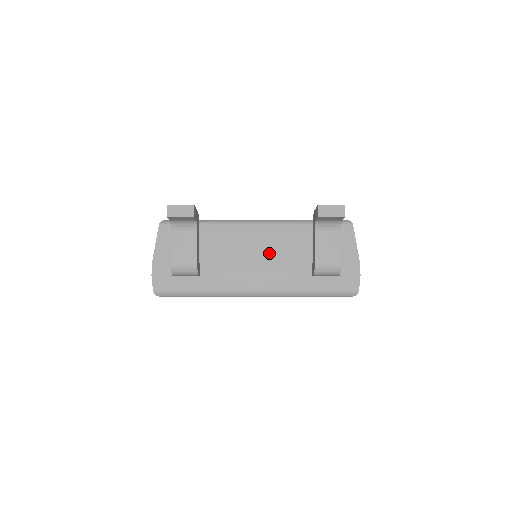
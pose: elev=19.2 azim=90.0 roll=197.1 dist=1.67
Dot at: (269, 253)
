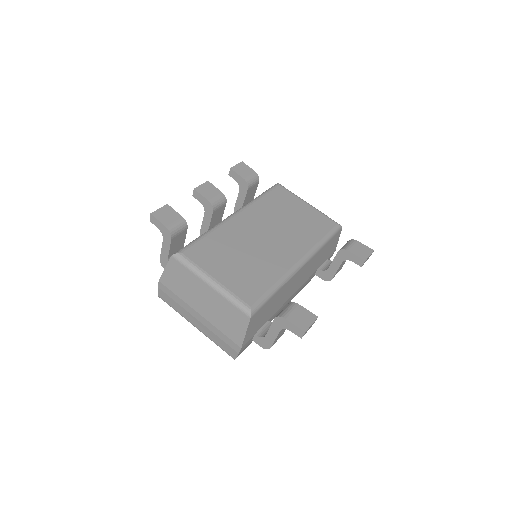
Dot at: (303, 280)
